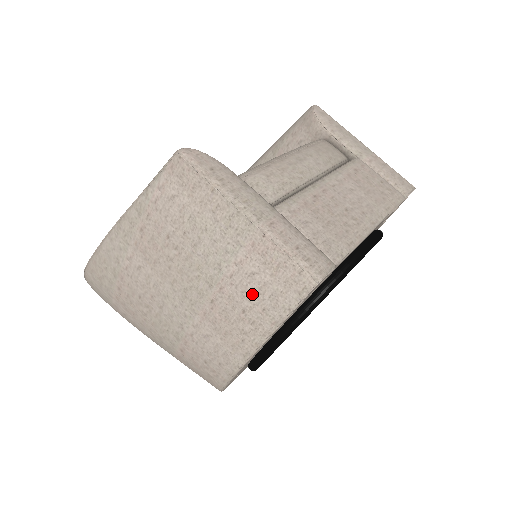
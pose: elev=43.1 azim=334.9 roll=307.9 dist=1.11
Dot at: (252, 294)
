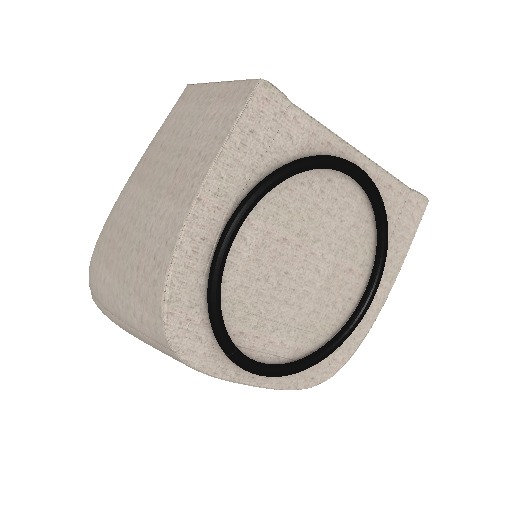
Dot at: (209, 132)
